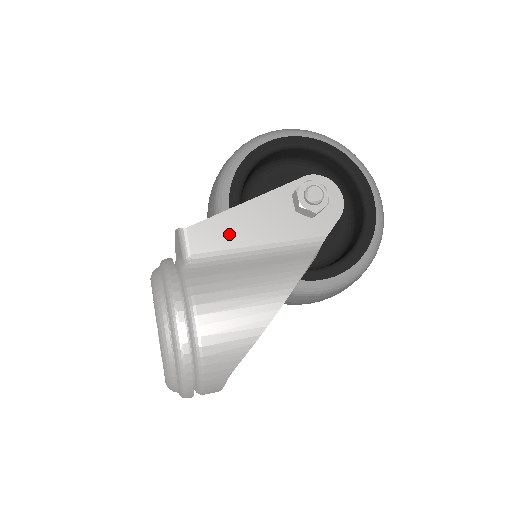
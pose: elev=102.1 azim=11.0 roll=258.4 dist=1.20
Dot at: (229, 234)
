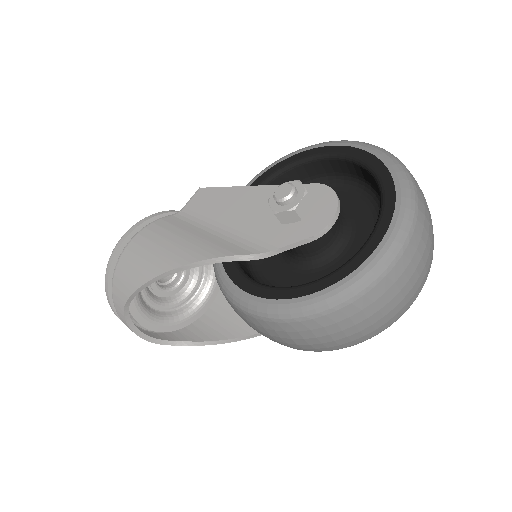
Dot at: (217, 205)
